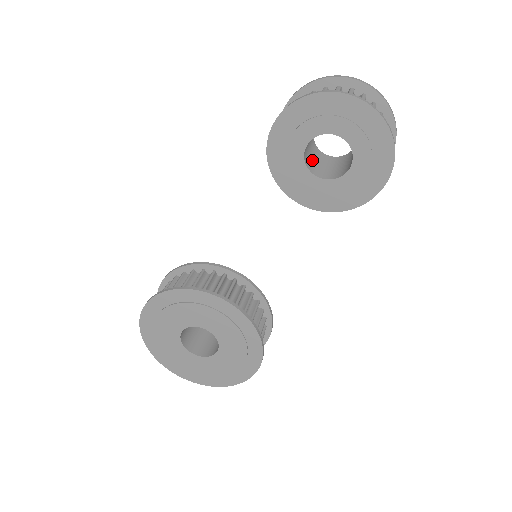
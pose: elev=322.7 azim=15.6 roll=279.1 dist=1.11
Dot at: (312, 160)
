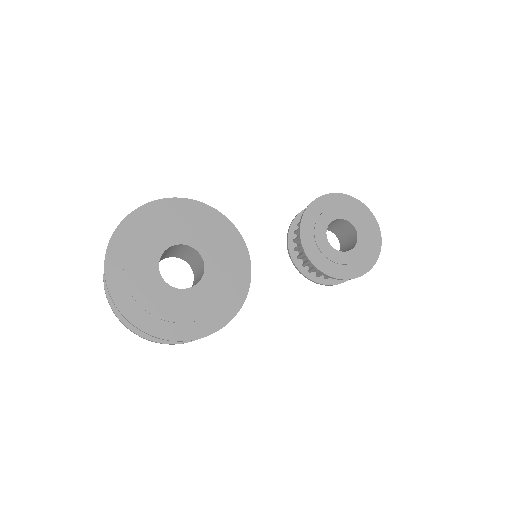
Dot at: occluded
